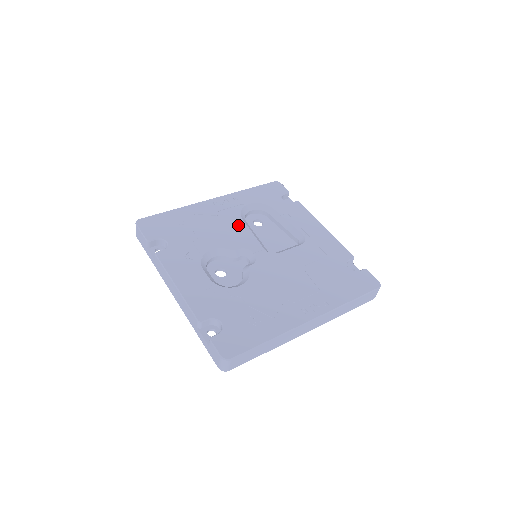
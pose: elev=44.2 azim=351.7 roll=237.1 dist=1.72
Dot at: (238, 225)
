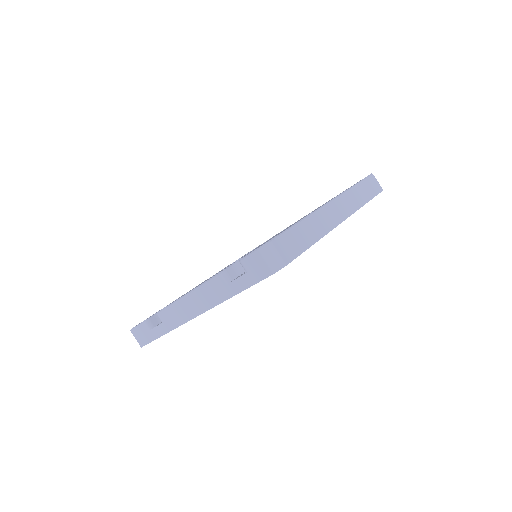
Dot at: occluded
